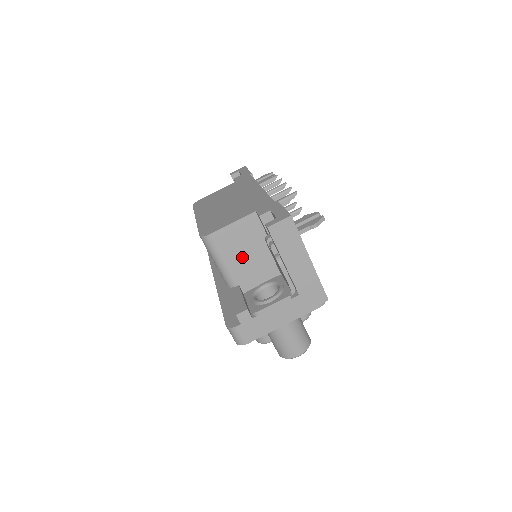
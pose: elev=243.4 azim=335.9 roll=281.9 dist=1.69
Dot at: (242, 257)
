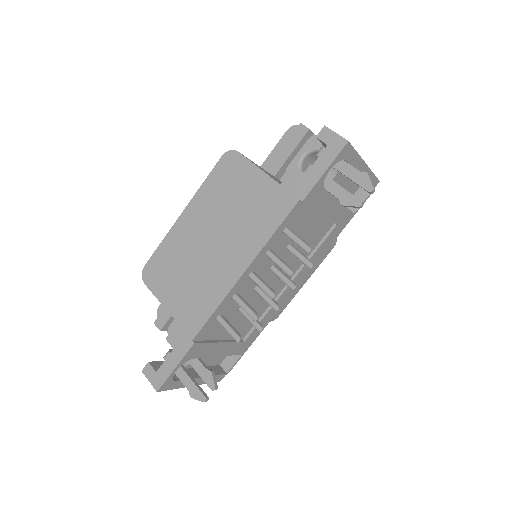
Dot at: occluded
